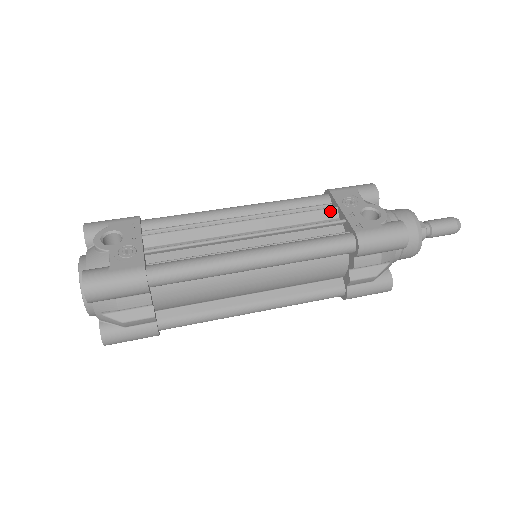
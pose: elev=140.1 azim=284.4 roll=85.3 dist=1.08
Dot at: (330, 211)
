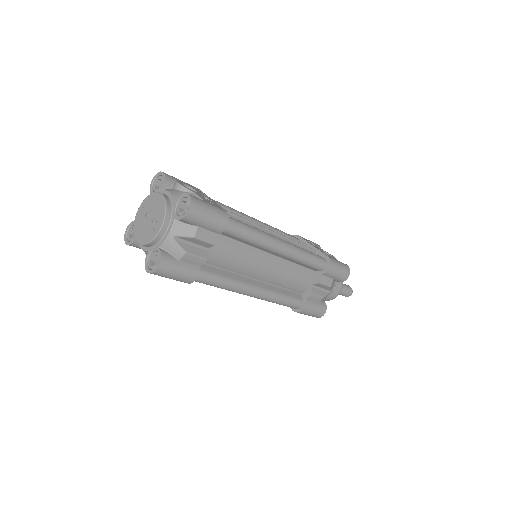
Dot at: (304, 244)
